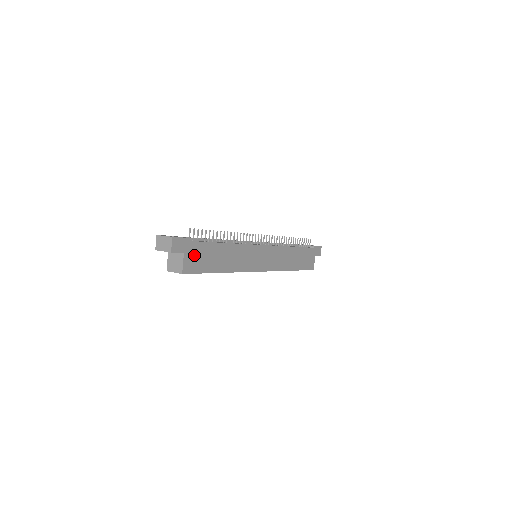
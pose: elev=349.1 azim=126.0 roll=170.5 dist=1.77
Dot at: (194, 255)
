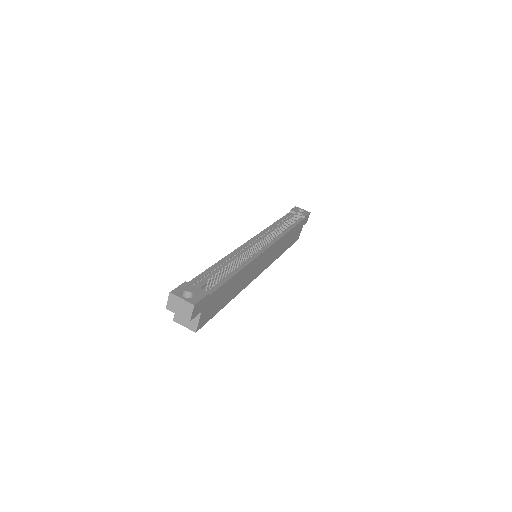
Dot at: (209, 306)
